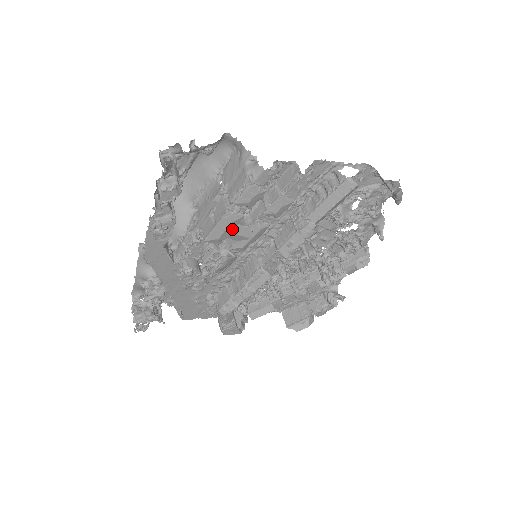
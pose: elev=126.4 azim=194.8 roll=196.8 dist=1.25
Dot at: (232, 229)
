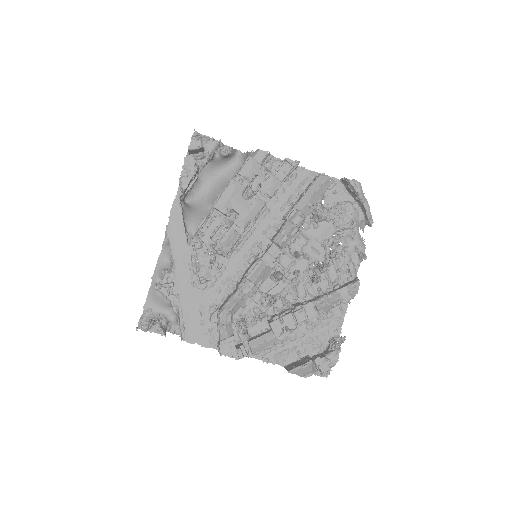
Dot at: (236, 197)
